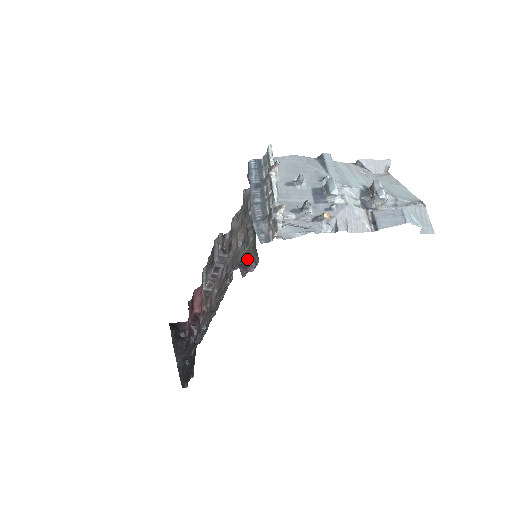
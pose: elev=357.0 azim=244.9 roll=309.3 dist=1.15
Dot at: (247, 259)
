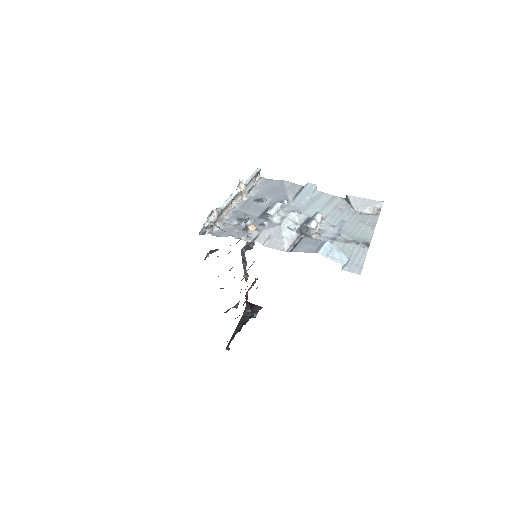
Dot at: (218, 249)
